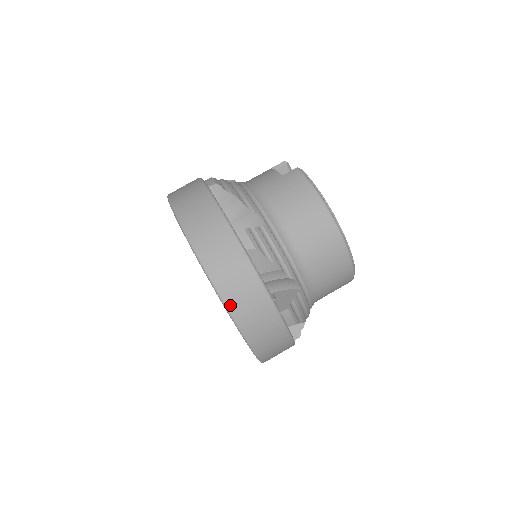
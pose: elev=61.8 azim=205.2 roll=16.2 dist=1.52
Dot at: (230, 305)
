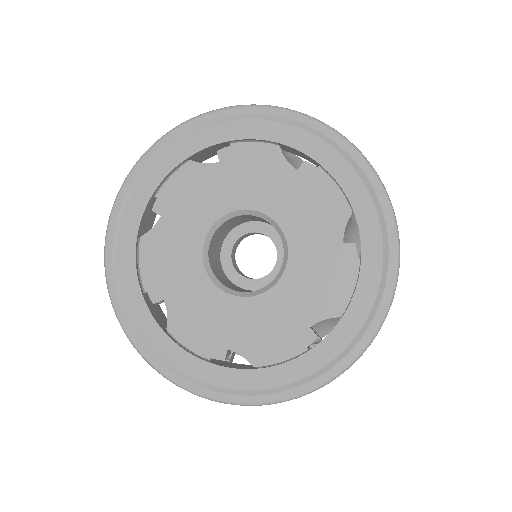
Dot at: (287, 110)
